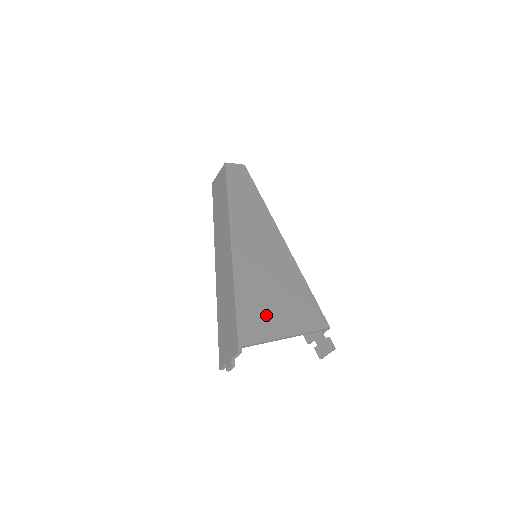
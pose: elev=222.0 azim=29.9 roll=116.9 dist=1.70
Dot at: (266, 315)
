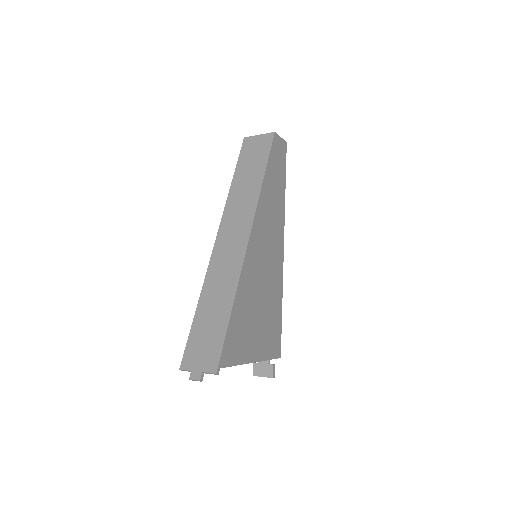
Dot at: (247, 335)
